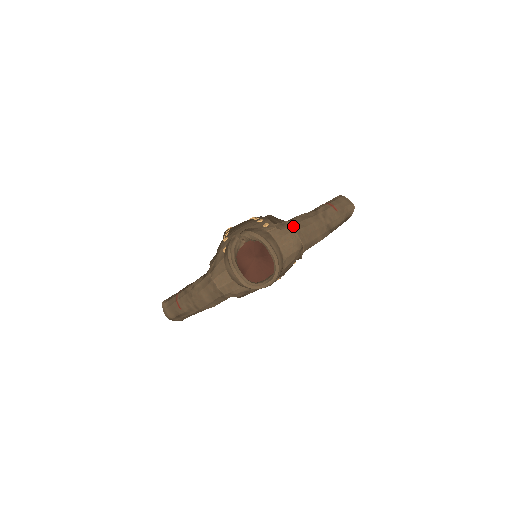
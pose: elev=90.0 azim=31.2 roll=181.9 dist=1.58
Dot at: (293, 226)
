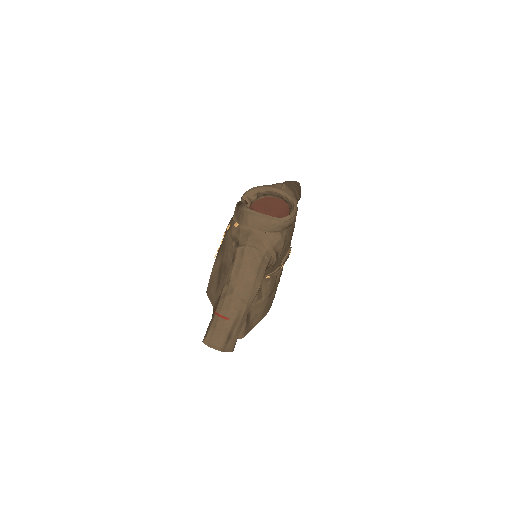
Dot at: occluded
